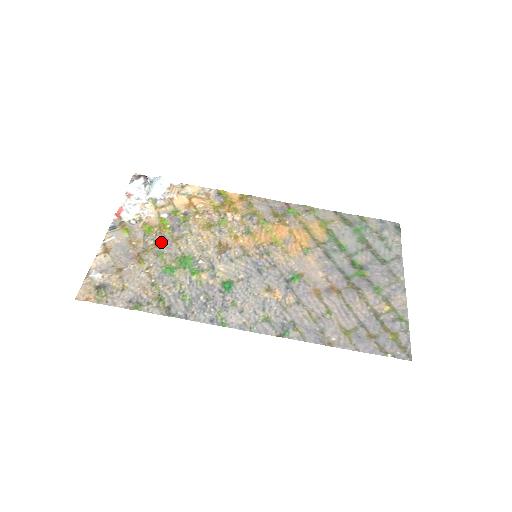
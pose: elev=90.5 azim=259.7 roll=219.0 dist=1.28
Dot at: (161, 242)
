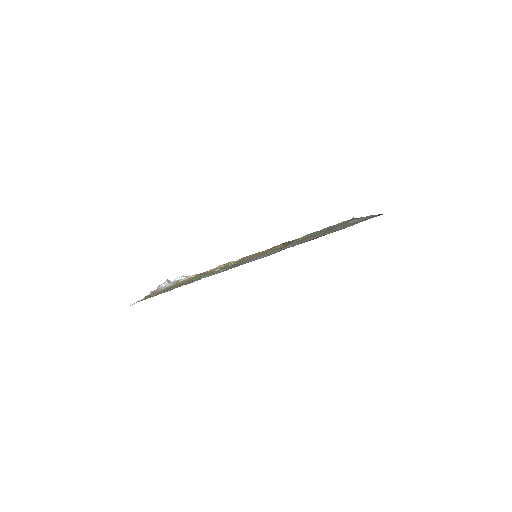
Dot at: occluded
